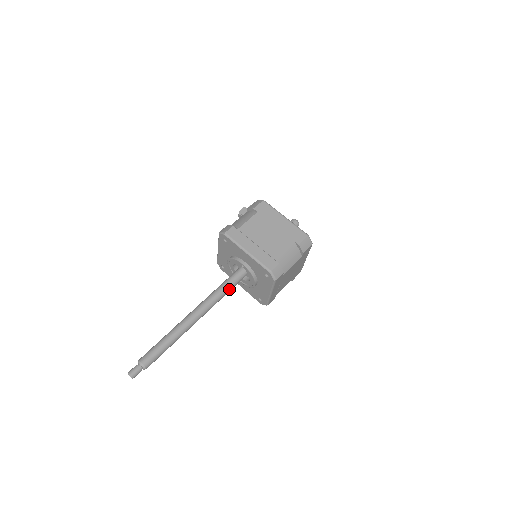
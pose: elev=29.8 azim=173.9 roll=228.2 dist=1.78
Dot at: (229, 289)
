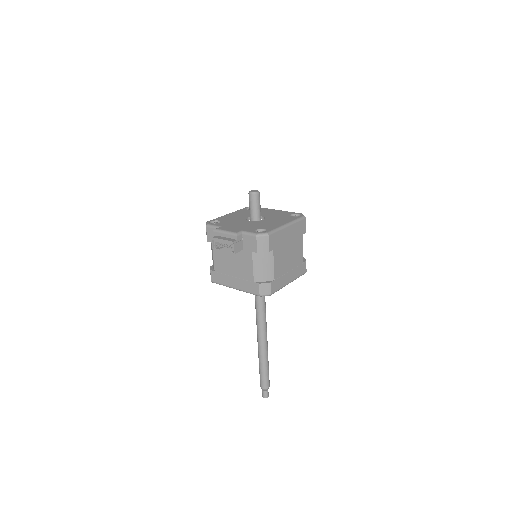
Dot at: (264, 298)
